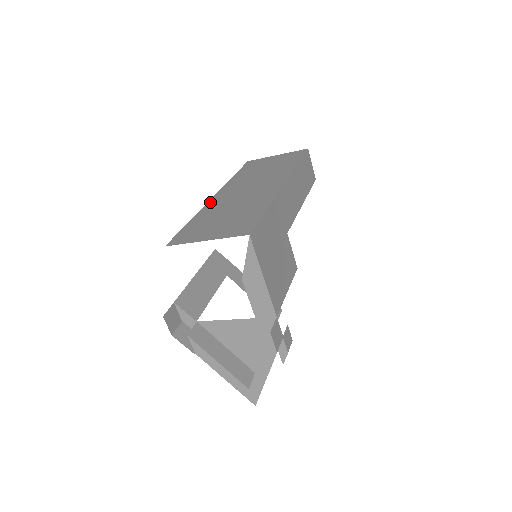
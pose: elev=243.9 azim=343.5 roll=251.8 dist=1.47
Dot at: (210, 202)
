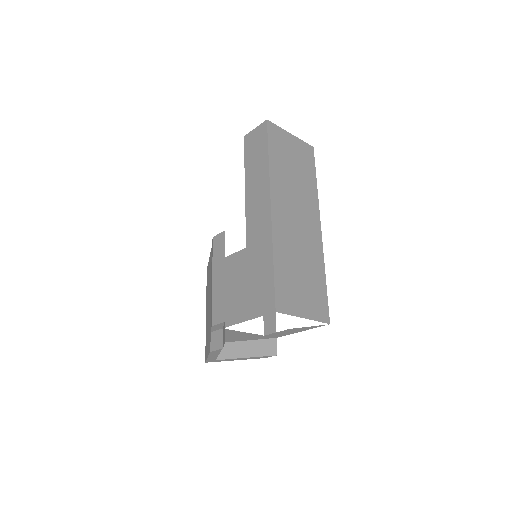
Dot at: (275, 225)
